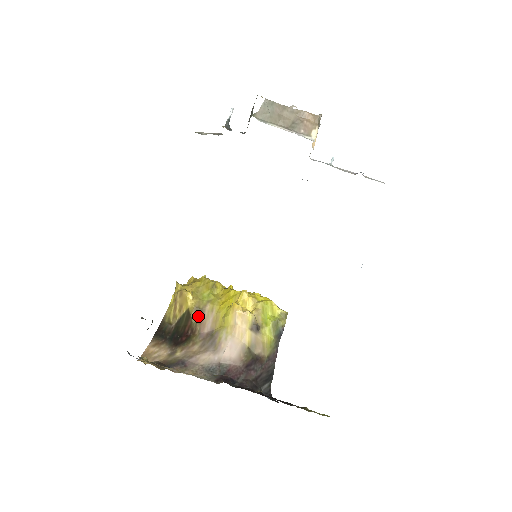
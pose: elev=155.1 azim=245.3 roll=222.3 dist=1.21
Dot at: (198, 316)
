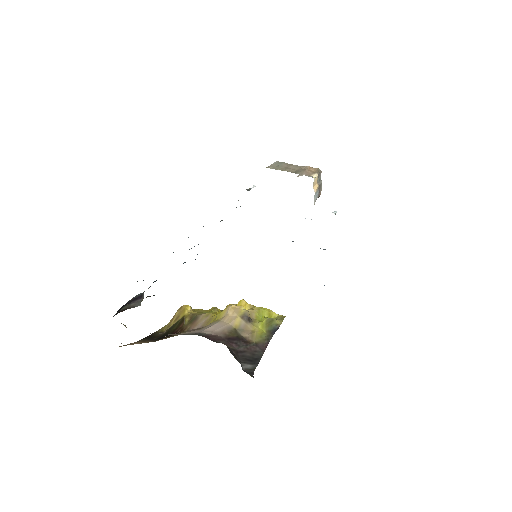
Dot at: (192, 320)
